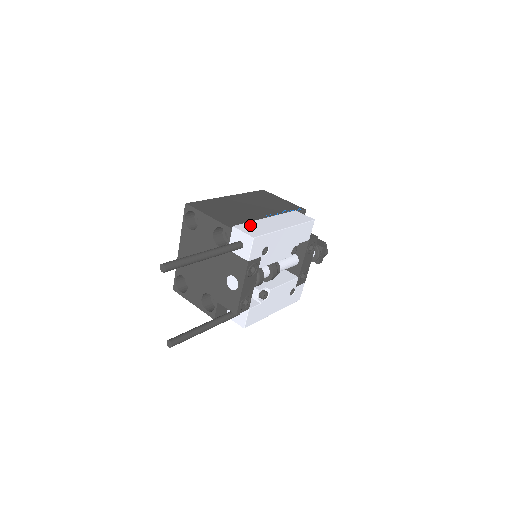
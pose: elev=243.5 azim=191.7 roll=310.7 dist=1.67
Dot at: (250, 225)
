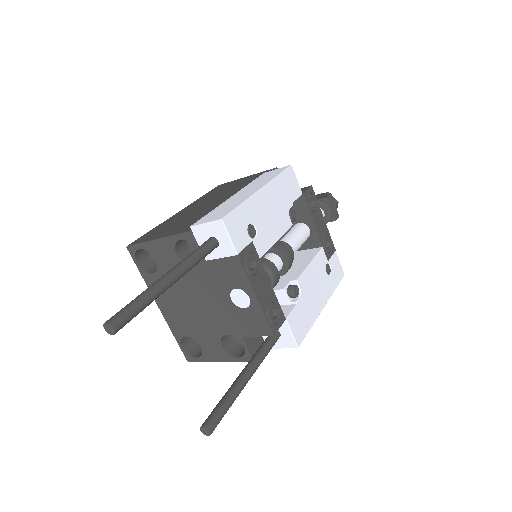
Dot at: (212, 213)
